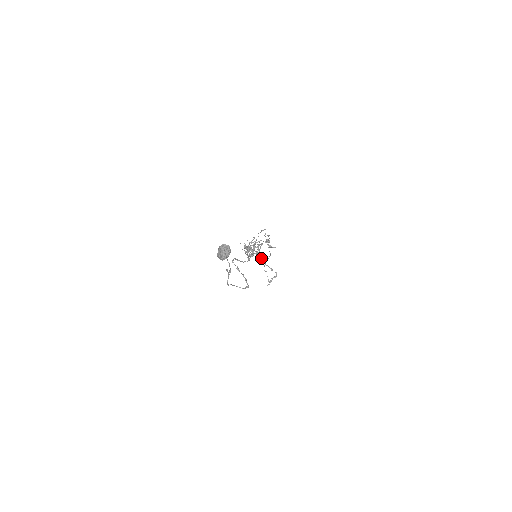
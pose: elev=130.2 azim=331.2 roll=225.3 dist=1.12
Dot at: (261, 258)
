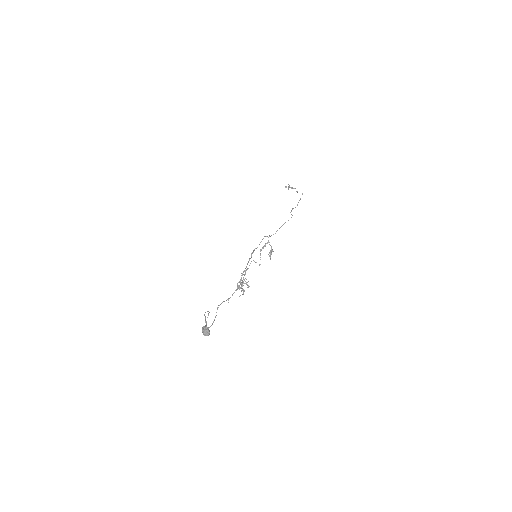
Dot at: occluded
